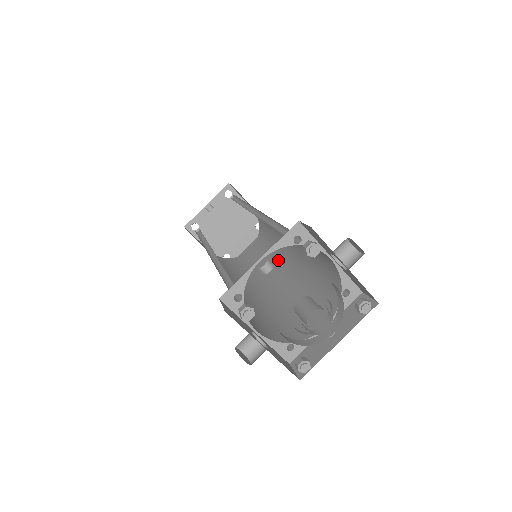
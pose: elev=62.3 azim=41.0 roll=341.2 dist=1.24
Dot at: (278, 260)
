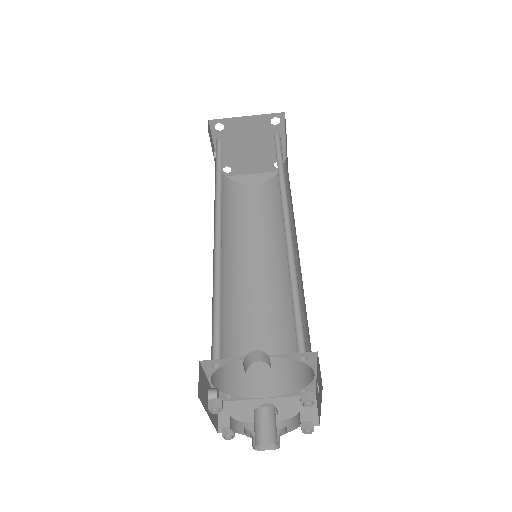
Dot at: occluded
